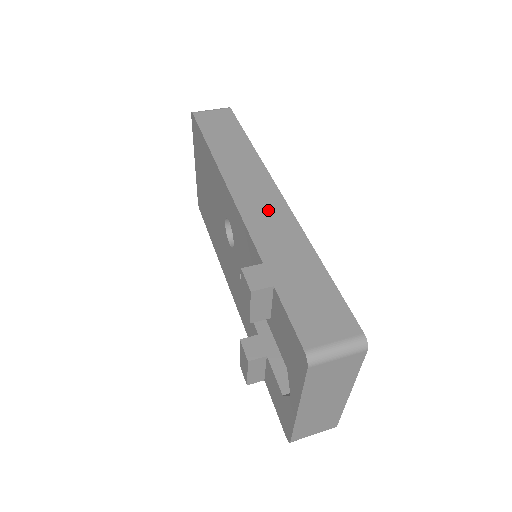
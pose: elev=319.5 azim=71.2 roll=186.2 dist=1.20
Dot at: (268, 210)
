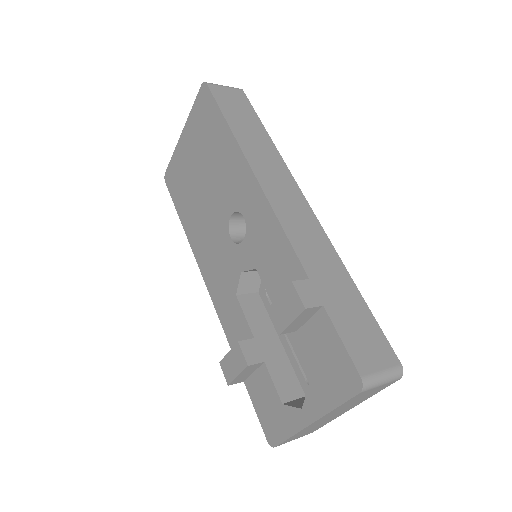
Dot at: (302, 220)
